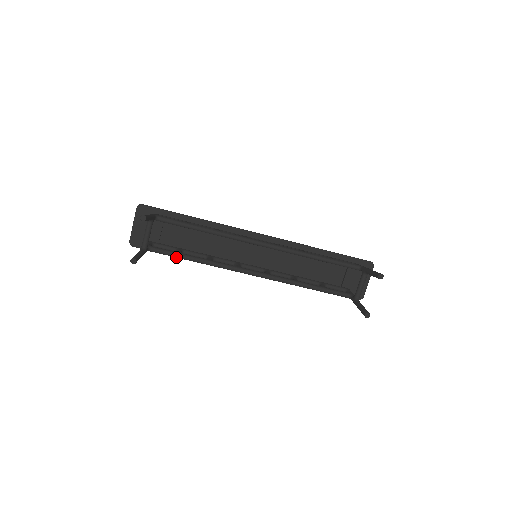
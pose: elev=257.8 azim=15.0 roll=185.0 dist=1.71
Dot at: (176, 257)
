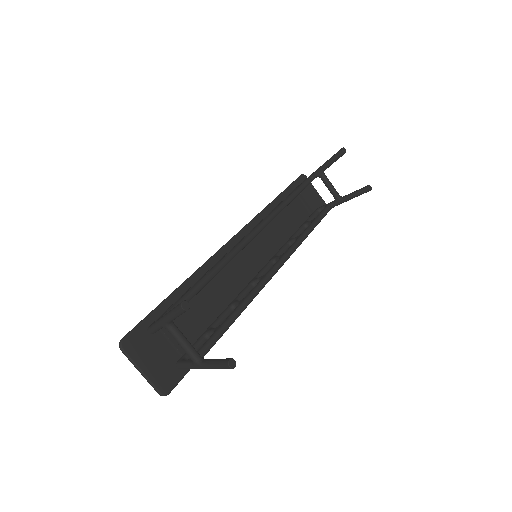
Dot at: (222, 335)
